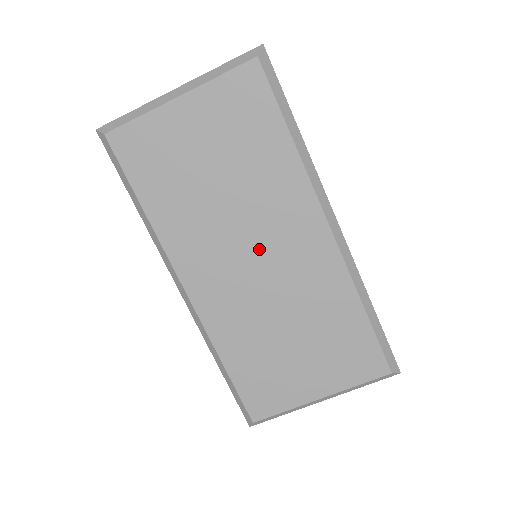
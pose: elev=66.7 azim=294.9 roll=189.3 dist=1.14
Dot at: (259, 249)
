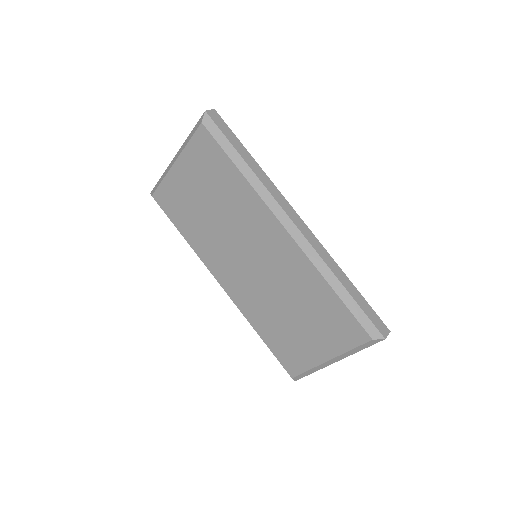
Dot at: (250, 252)
